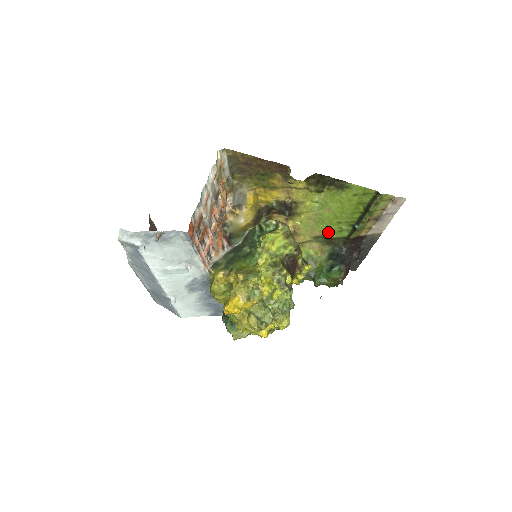
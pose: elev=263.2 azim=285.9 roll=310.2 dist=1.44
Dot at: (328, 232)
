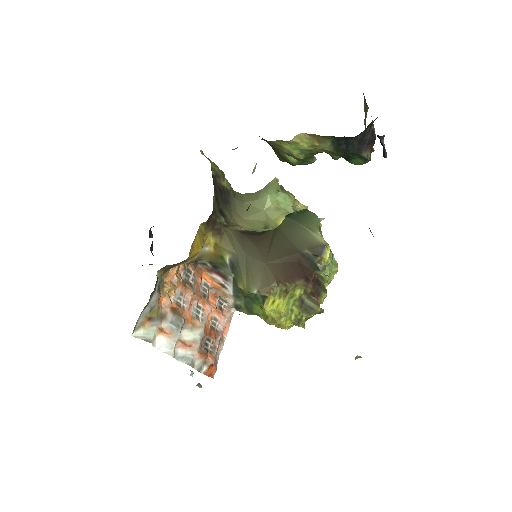
Dot at: occluded
